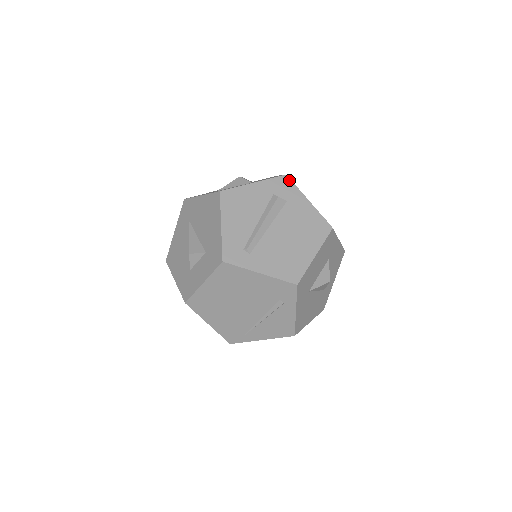
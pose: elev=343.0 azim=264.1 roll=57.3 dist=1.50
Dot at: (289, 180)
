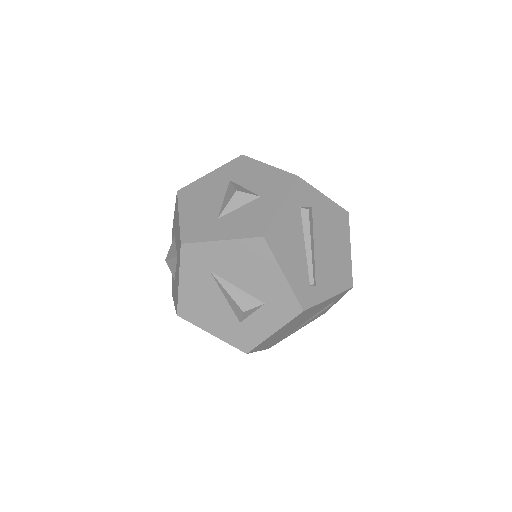
Dot at: (303, 181)
